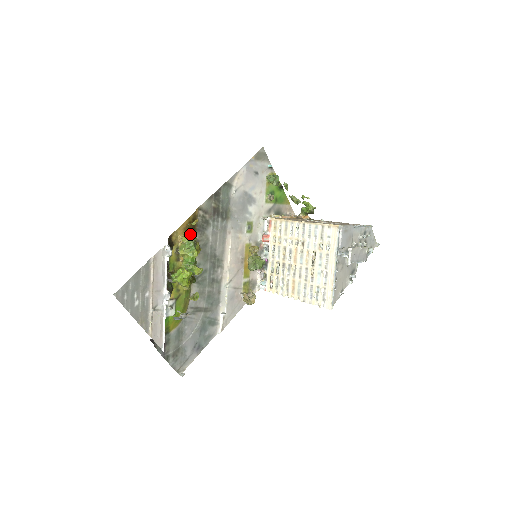
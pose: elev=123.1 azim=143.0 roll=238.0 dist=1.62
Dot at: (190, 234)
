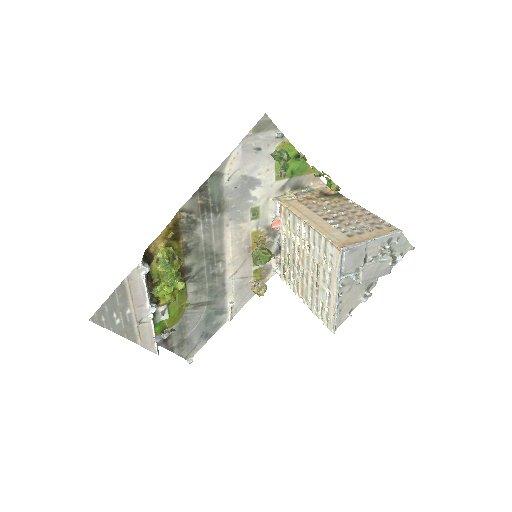
Dot at: (164, 251)
